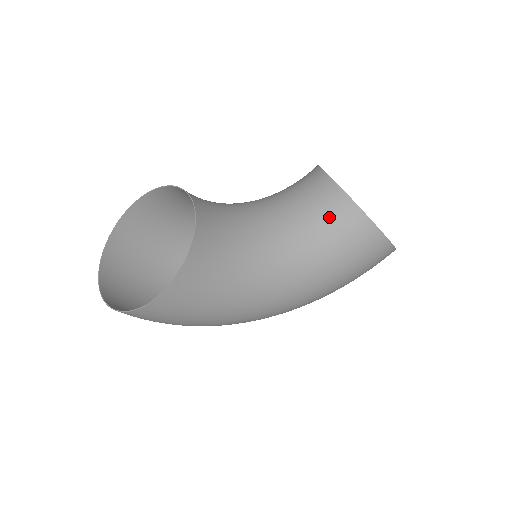
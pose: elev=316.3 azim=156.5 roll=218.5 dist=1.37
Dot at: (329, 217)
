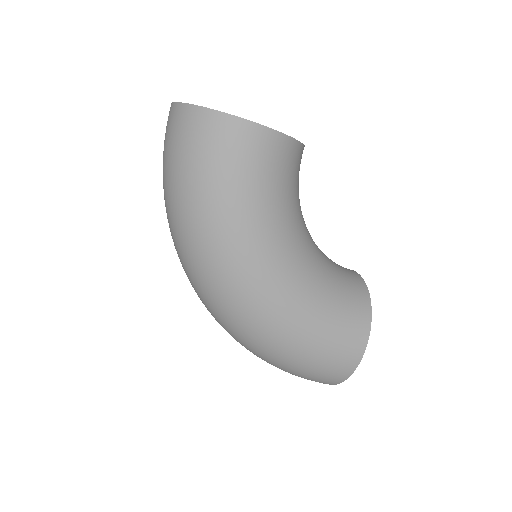
Dot at: (346, 279)
